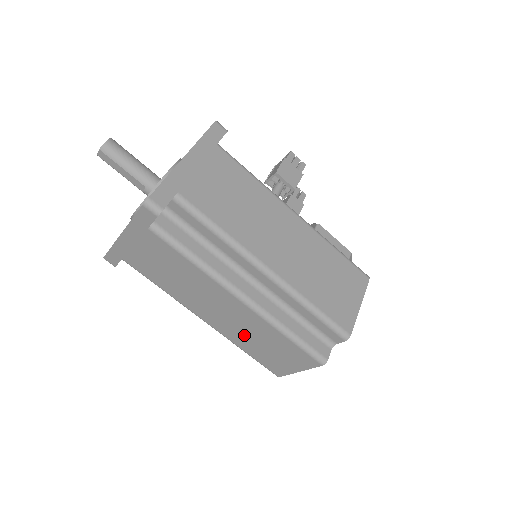
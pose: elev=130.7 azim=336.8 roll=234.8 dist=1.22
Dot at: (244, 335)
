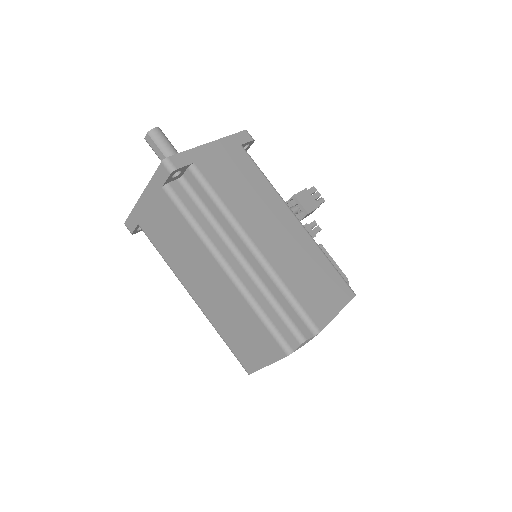
Dot at: (224, 316)
